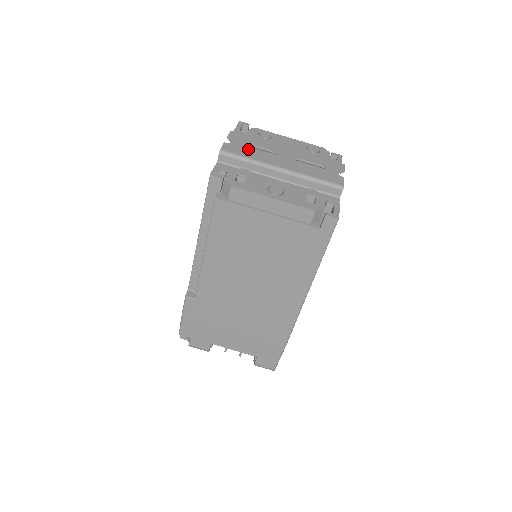
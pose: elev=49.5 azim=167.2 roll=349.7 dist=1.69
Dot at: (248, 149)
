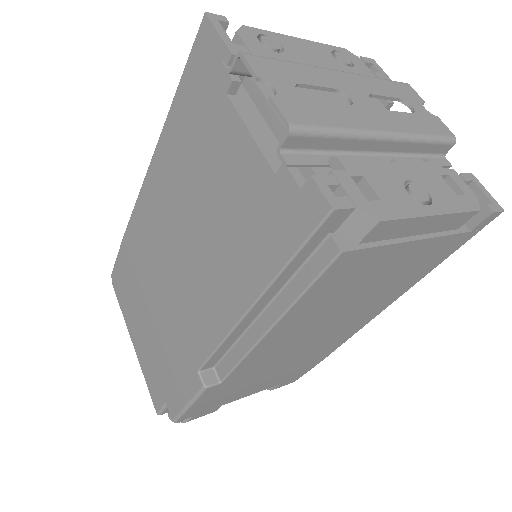
Dot at: (313, 101)
